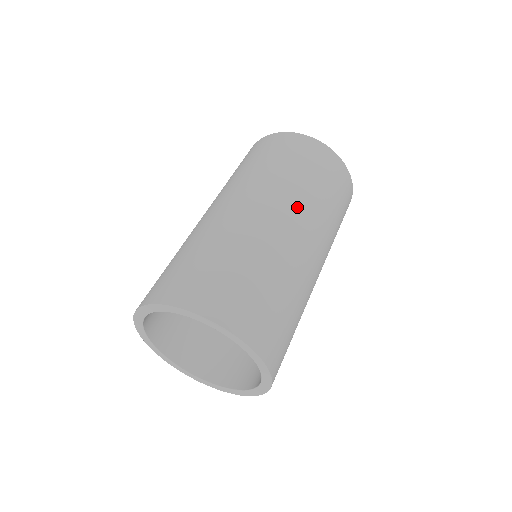
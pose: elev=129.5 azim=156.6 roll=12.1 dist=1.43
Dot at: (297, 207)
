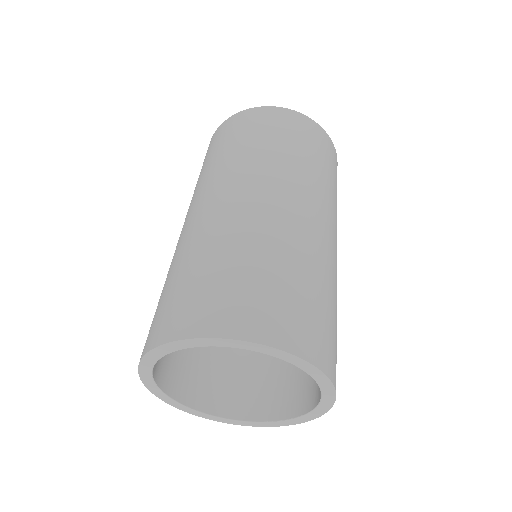
Dot at: (315, 195)
